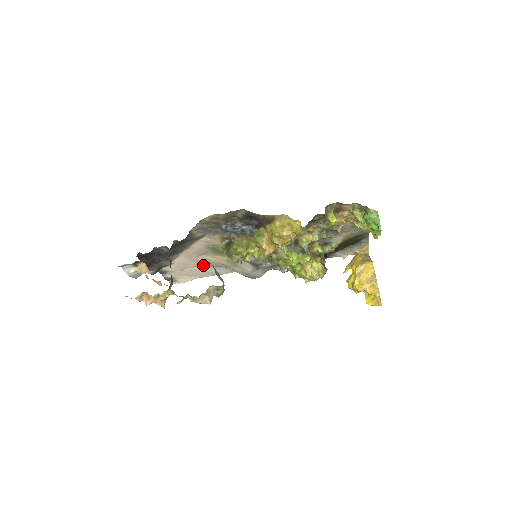
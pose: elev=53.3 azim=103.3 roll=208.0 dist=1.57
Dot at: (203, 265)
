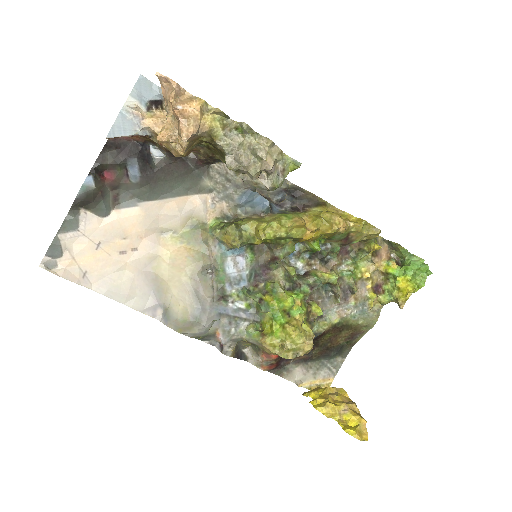
Dot at: (135, 259)
